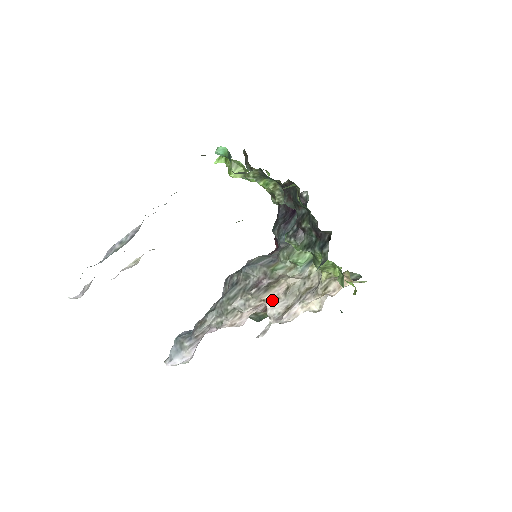
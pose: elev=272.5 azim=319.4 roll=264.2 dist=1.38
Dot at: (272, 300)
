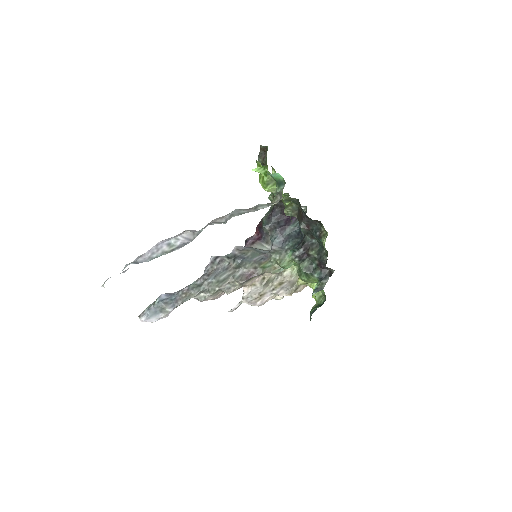
Dot at: (250, 286)
